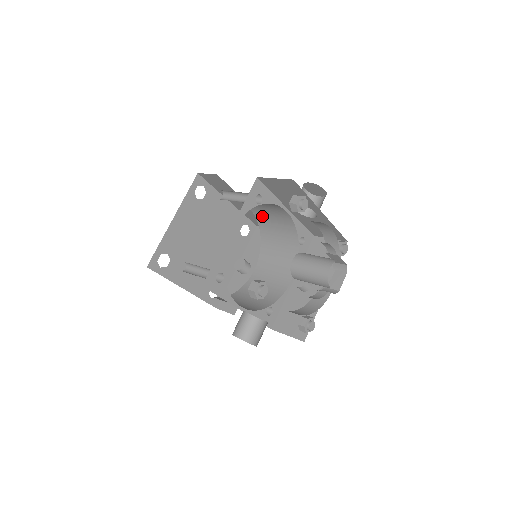
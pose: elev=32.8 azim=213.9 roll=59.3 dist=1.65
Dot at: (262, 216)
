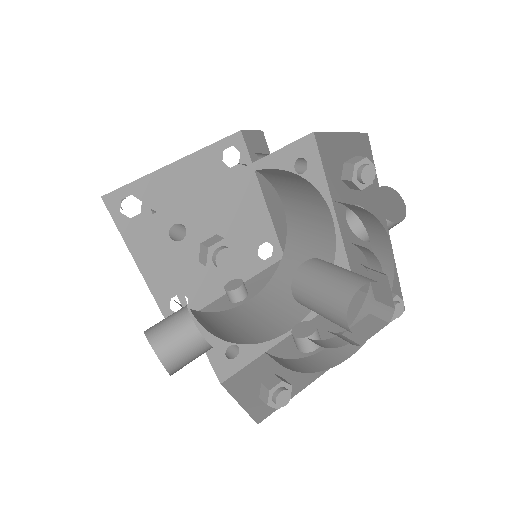
Dot at: (296, 227)
